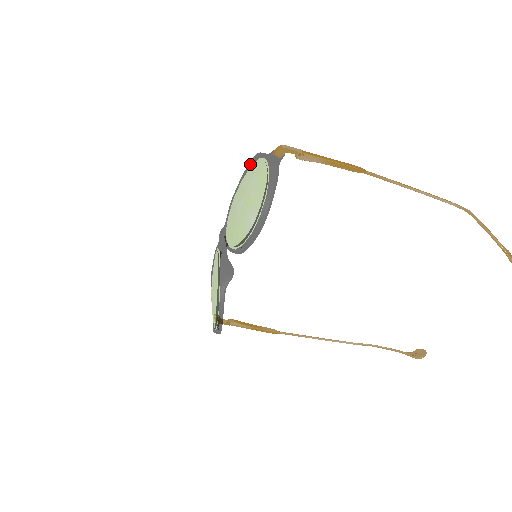
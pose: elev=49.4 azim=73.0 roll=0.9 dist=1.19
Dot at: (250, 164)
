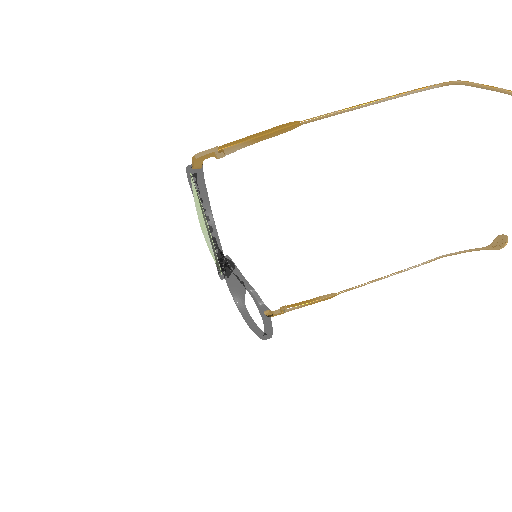
Dot at: (189, 179)
